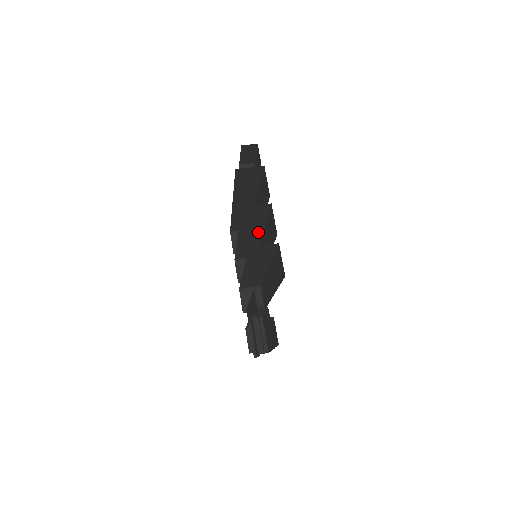
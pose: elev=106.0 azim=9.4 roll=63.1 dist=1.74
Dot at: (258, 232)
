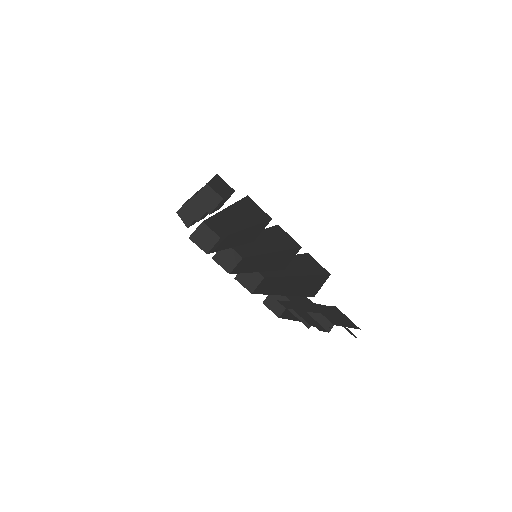
Dot at: occluded
